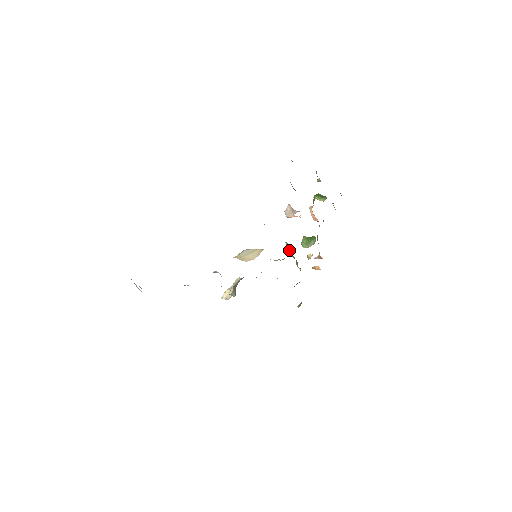
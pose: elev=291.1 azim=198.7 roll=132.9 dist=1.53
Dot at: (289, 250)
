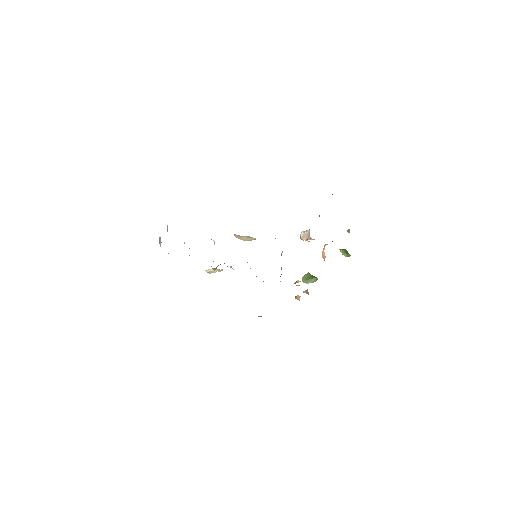
Dot at: occluded
